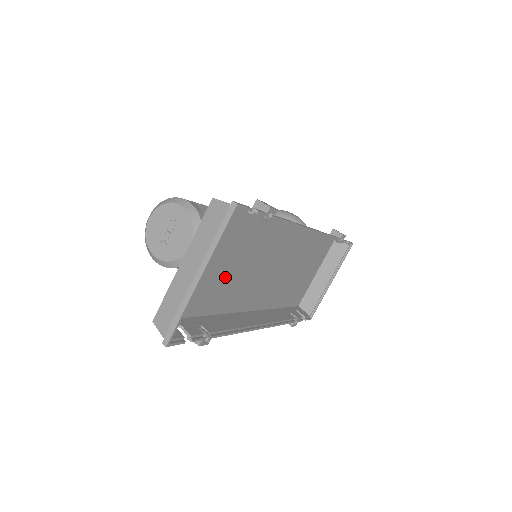
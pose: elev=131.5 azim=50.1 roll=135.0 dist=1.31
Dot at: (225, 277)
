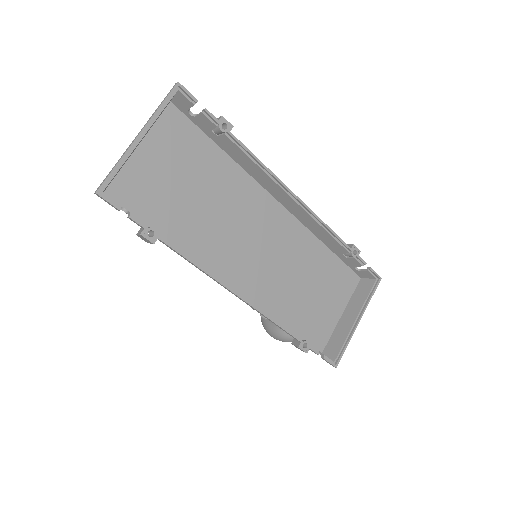
Dot at: (190, 204)
